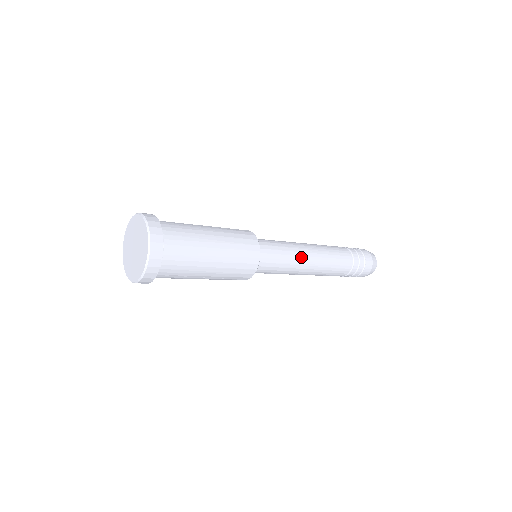
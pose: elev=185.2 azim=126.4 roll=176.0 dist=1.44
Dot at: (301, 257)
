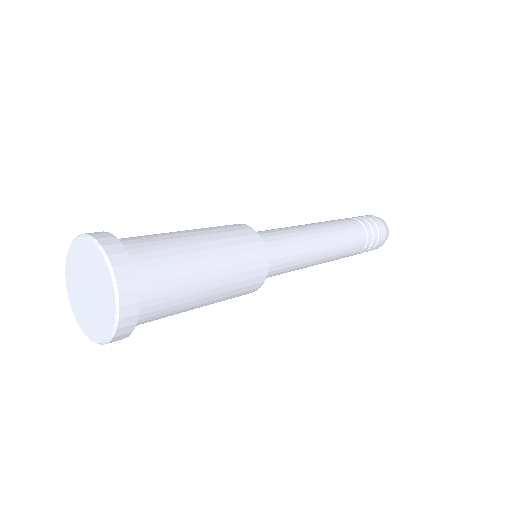
Dot at: (309, 262)
